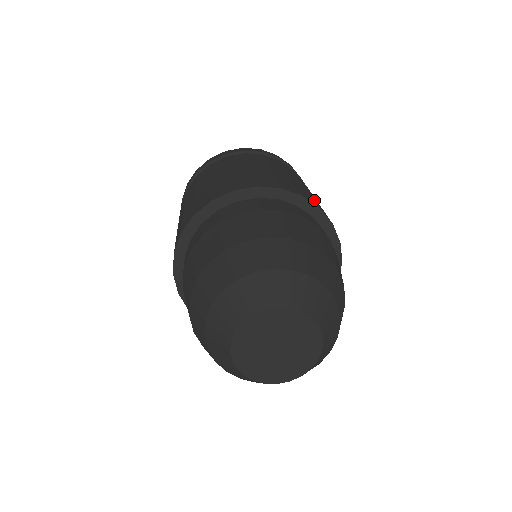
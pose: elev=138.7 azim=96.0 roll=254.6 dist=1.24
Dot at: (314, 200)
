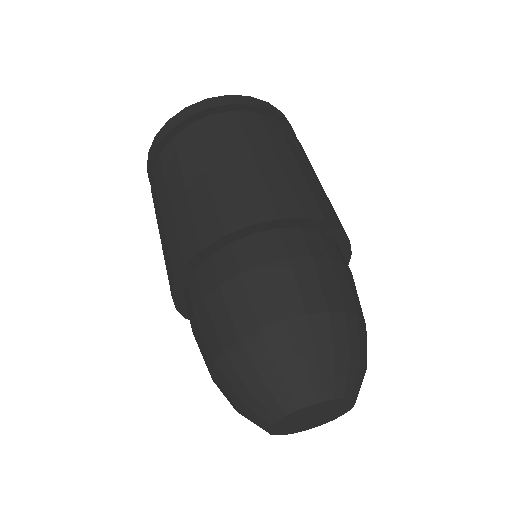
Dot at: (316, 203)
